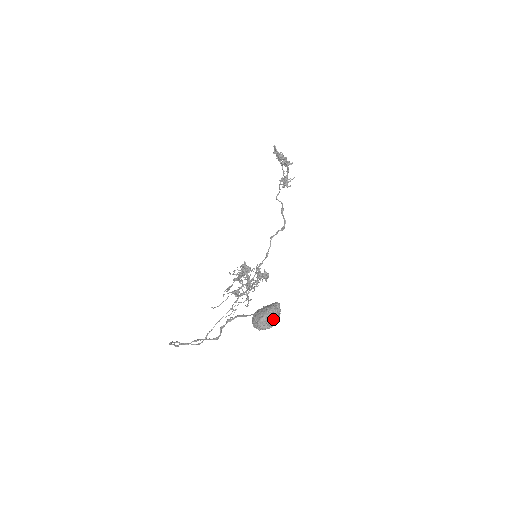
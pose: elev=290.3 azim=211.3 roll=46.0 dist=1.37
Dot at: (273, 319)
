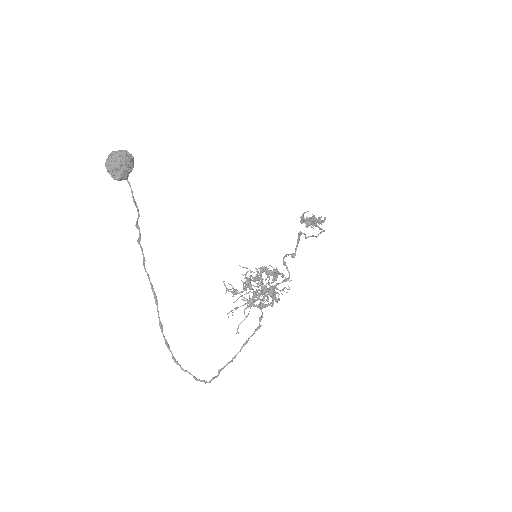
Dot at: (114, 155)
